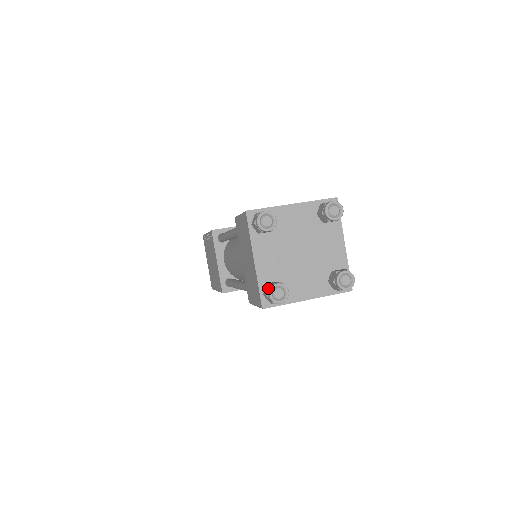
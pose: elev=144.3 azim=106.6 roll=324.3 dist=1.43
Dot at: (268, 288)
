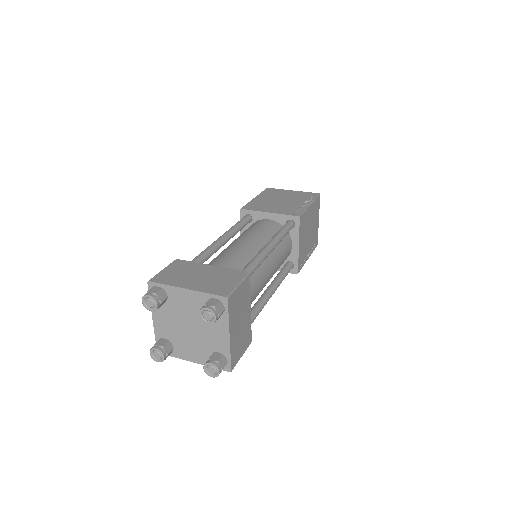
Dot at: (153, 346)
